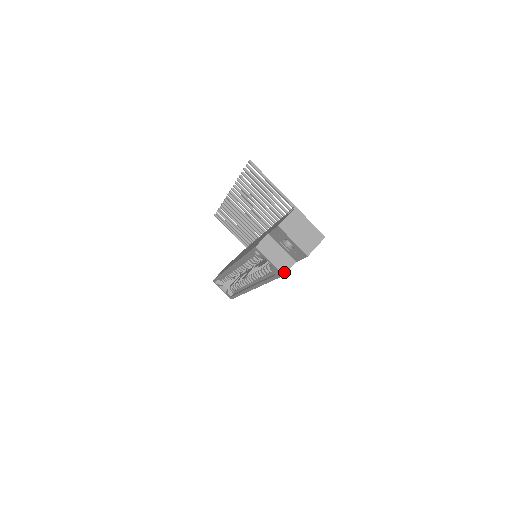
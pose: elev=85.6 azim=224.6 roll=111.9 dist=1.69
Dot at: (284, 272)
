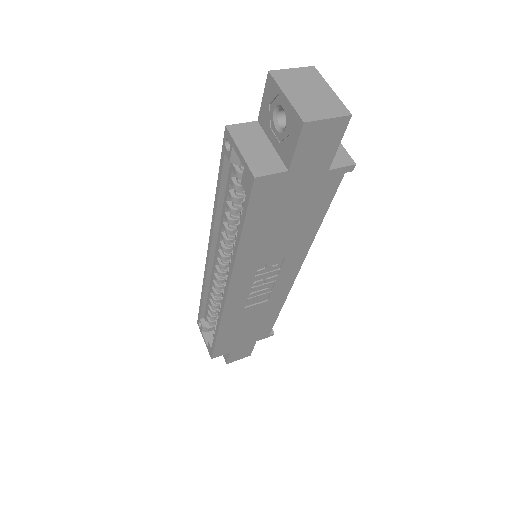
Dot at: (258, 174)
